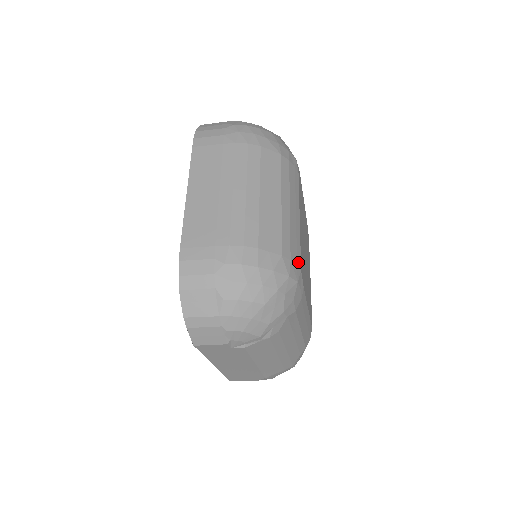
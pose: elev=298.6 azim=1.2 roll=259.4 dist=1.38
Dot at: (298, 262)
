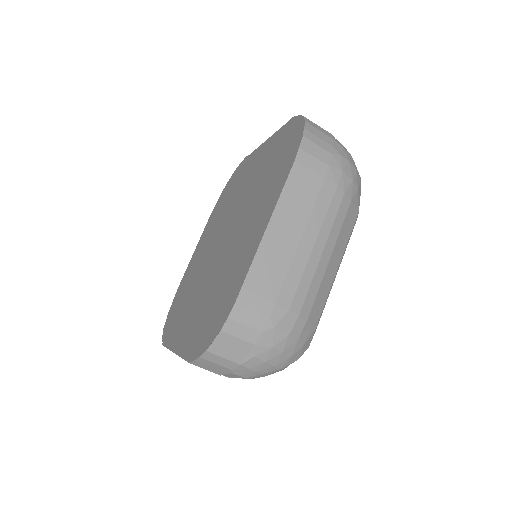
Dot at: occluded
